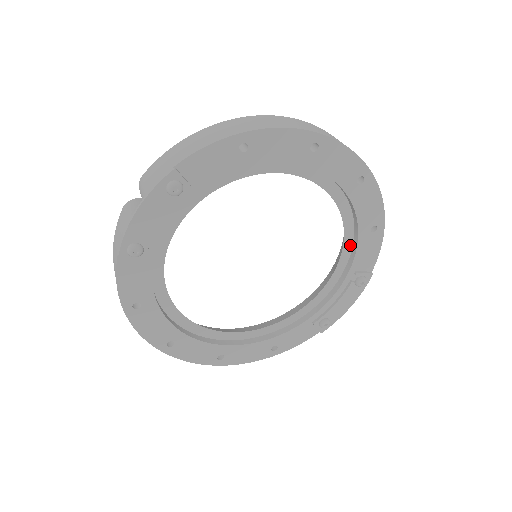
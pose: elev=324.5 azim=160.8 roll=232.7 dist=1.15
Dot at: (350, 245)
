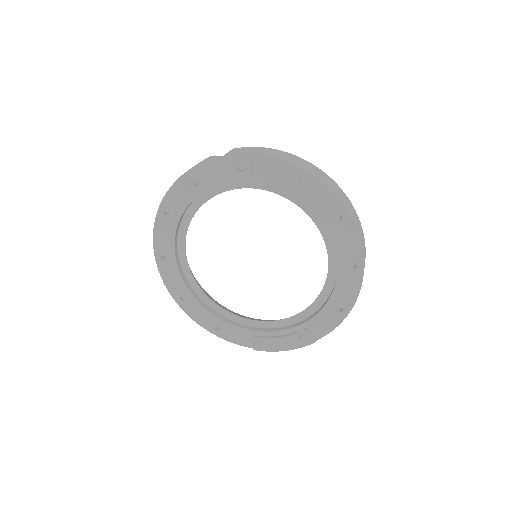
Dot at: (317, 307)
